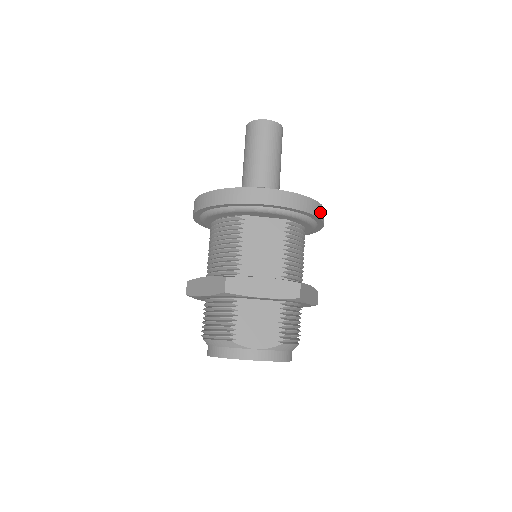
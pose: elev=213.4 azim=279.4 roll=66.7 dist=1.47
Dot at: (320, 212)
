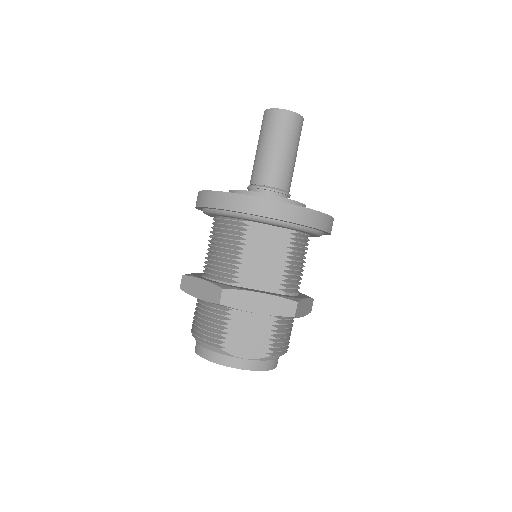
Dot at: (329, 225)
